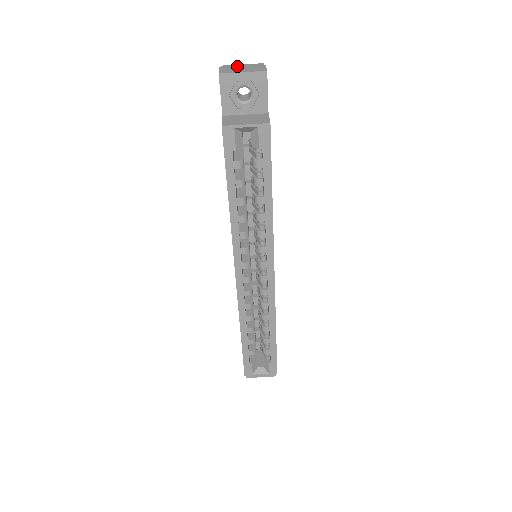
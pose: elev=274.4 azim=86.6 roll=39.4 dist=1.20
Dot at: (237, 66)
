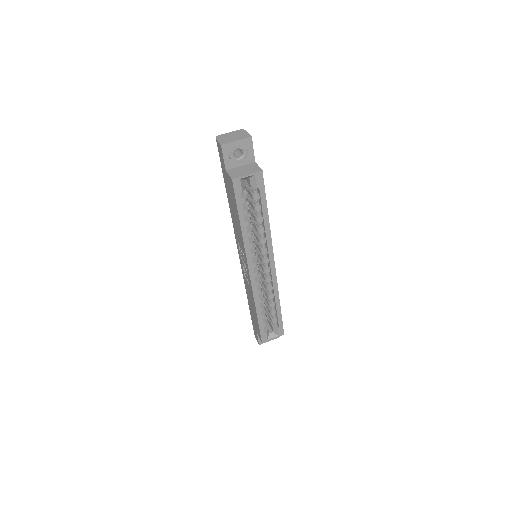
Dot at: (227, 135)
